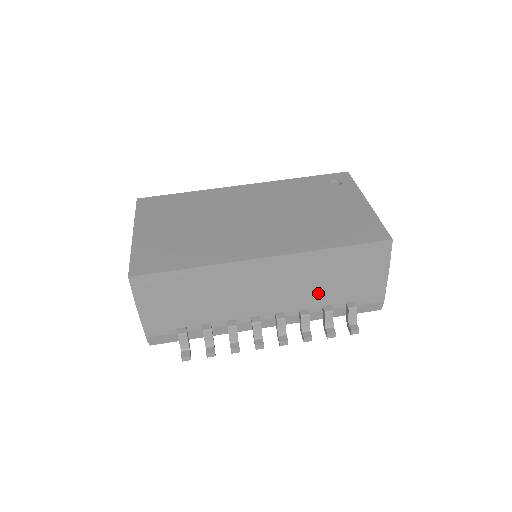
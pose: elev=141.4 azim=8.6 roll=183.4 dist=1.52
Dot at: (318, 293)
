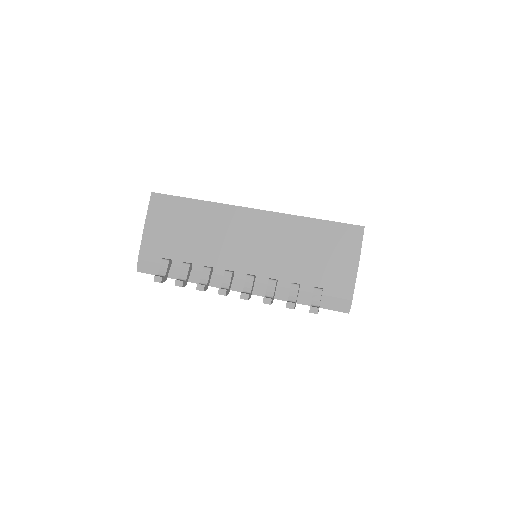
Dot at: (291, 265)
